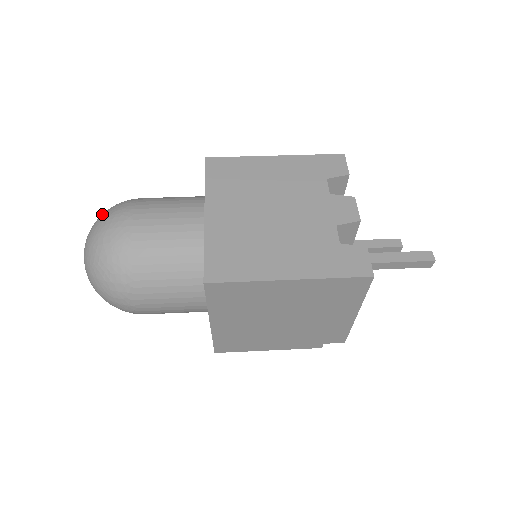
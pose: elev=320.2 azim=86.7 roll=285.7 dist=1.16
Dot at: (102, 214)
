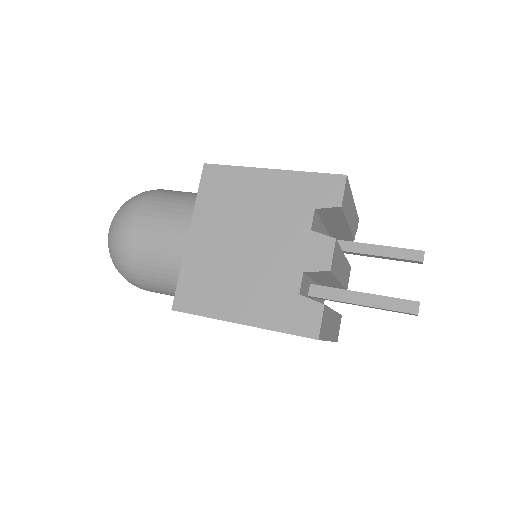
Dot at: (120, 208)
